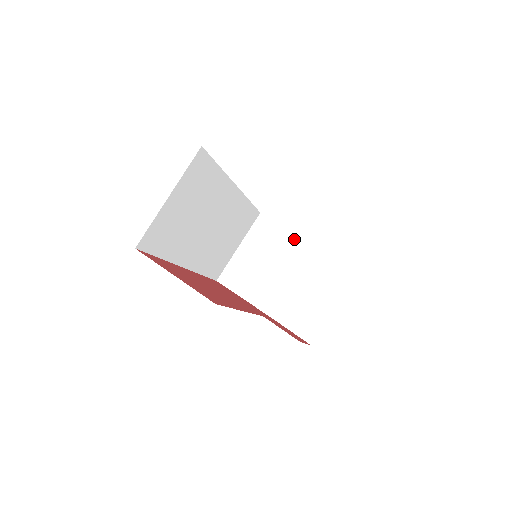
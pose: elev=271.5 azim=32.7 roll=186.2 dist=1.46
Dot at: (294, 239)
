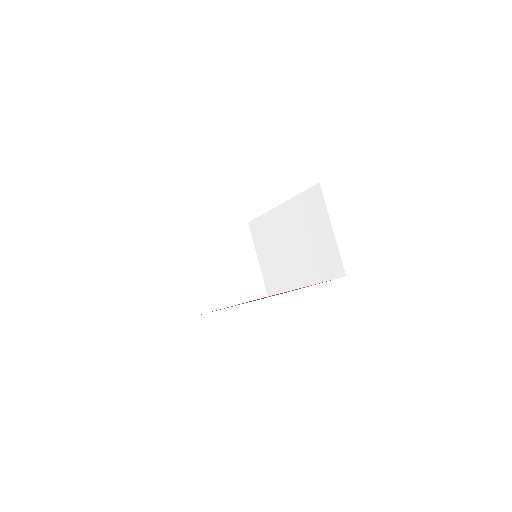
Dot at: (214, 239)
